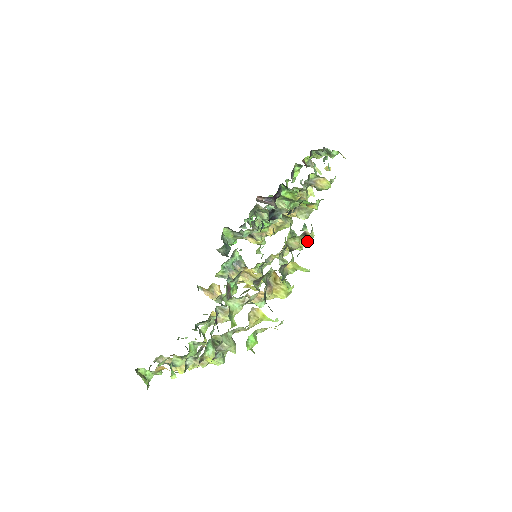
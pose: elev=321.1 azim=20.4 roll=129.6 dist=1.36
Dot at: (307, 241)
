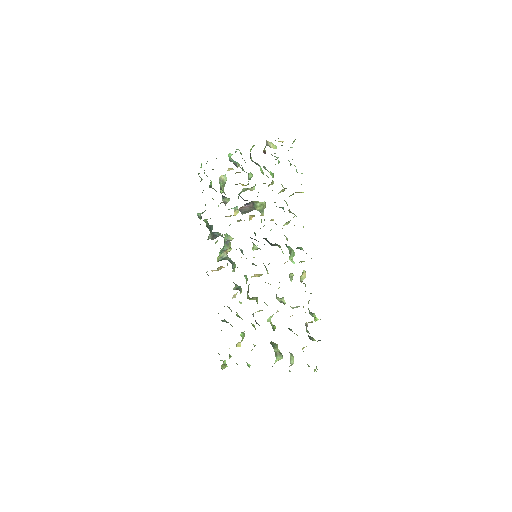
Dot at: occluded
